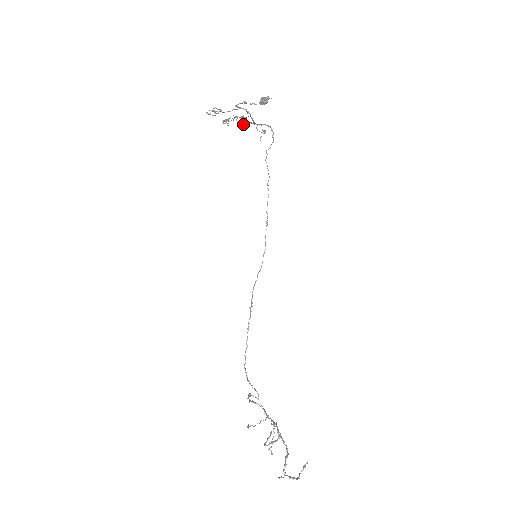
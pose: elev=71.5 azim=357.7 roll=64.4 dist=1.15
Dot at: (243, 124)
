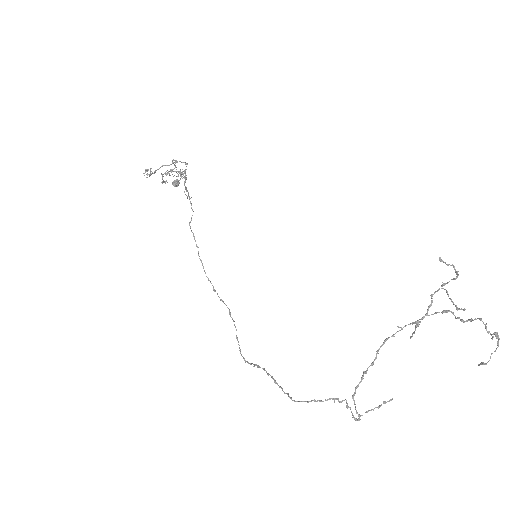
Dot at: (183, 174)
